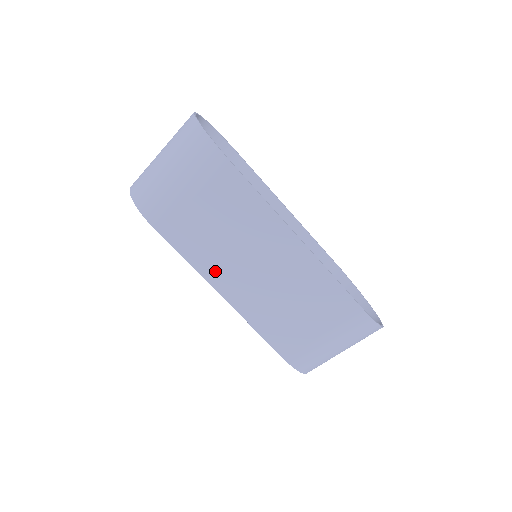
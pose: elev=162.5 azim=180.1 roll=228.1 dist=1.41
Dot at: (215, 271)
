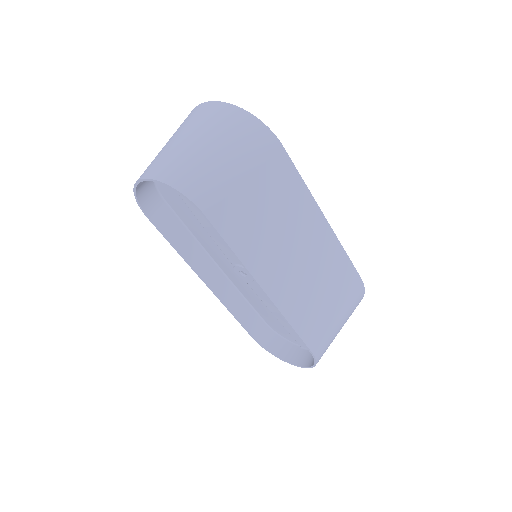
Dot at: (260, 262)
